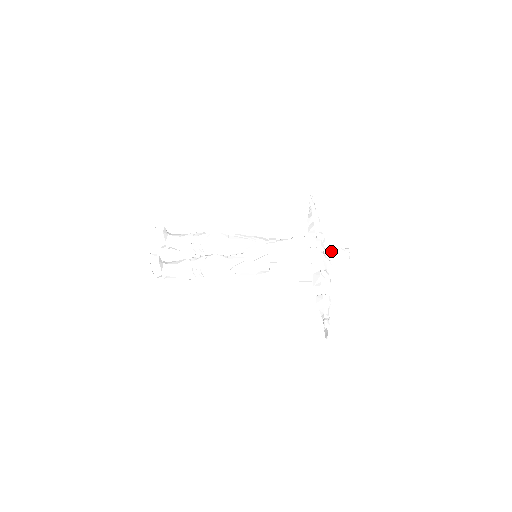
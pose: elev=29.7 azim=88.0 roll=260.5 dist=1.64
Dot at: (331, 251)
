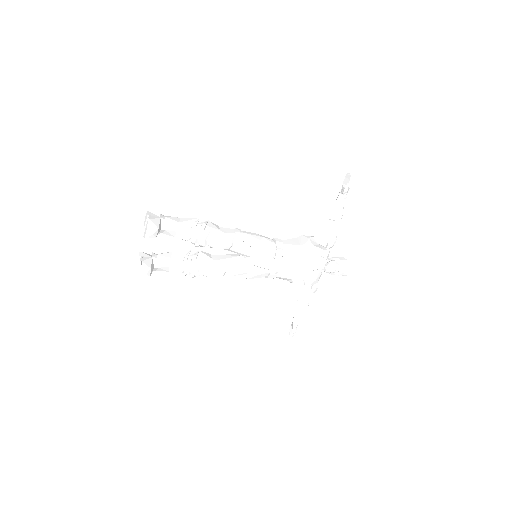
Dot at: (332, 272)
